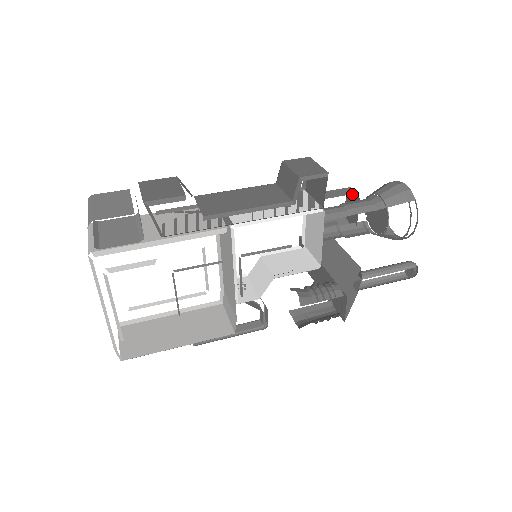
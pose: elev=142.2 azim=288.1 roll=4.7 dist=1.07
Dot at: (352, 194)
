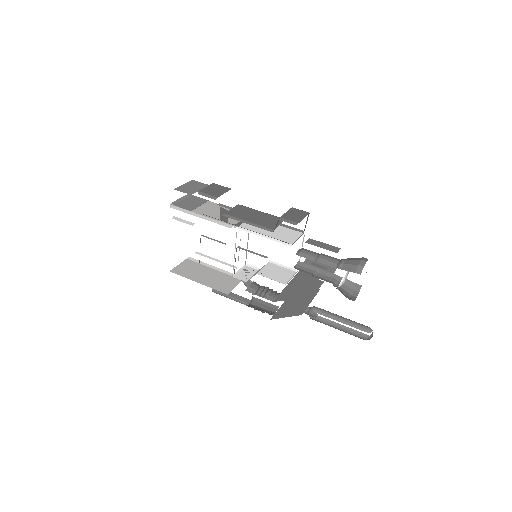
Dot at: occluded
